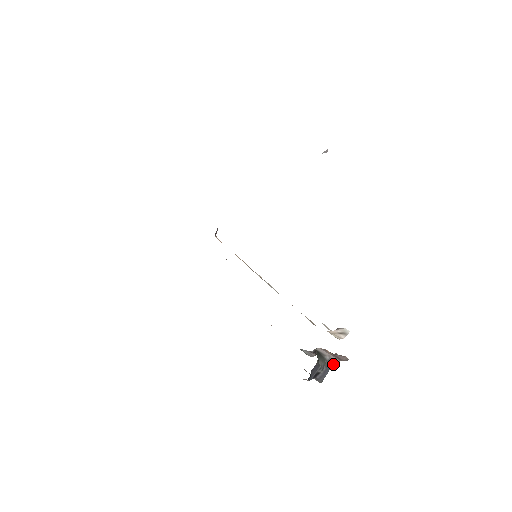
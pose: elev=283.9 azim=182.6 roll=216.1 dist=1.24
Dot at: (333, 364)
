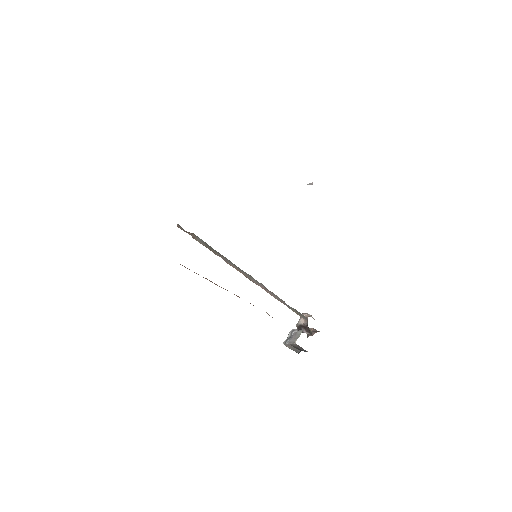
Dot at: occluded
